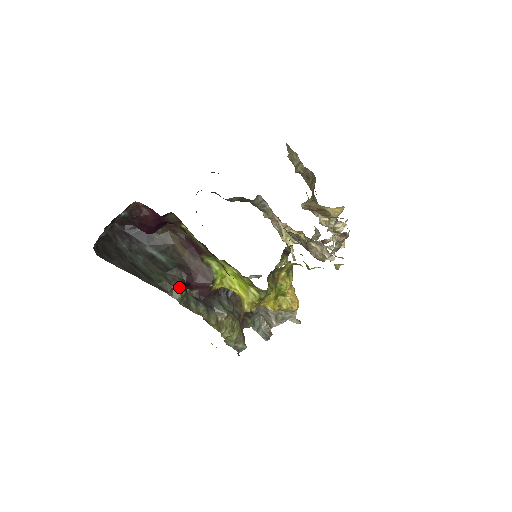
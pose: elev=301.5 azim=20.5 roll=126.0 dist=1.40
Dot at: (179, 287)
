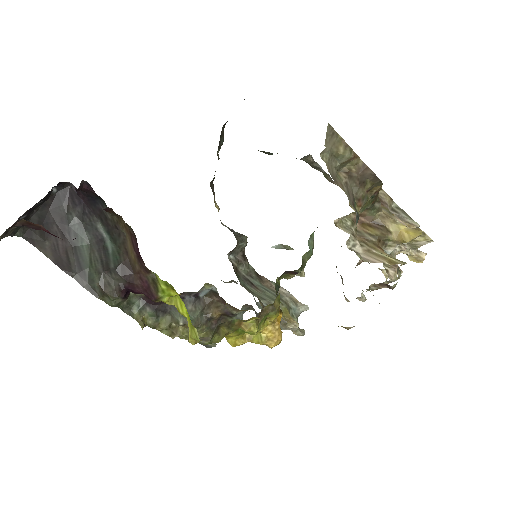
Dot at: (111, 296)
